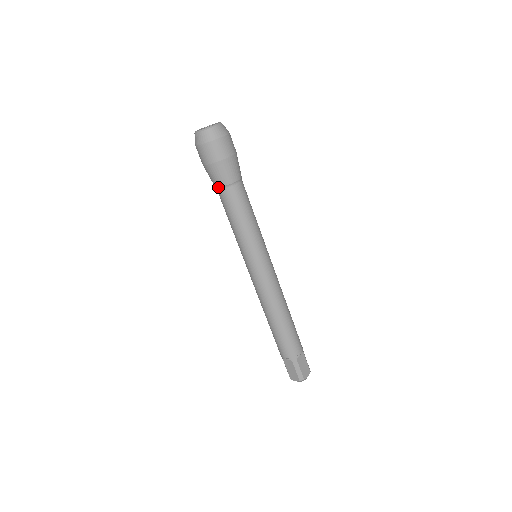
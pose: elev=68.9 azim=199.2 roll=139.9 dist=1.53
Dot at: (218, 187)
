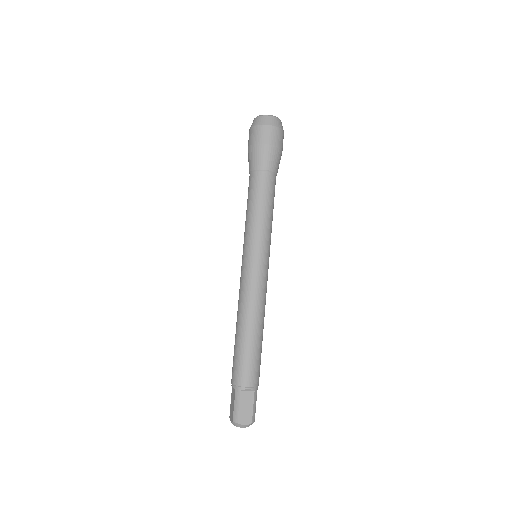
Dot at: (249, 171)
